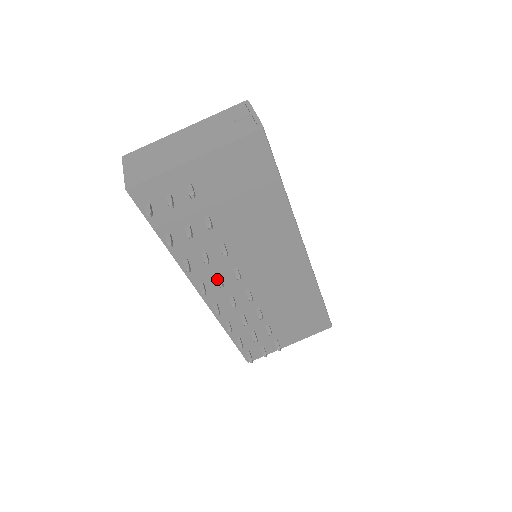
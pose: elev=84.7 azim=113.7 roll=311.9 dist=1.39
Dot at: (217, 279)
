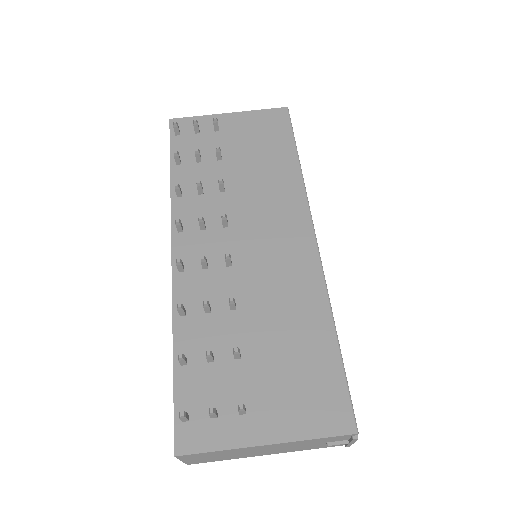
Dot at: (200, 223)
